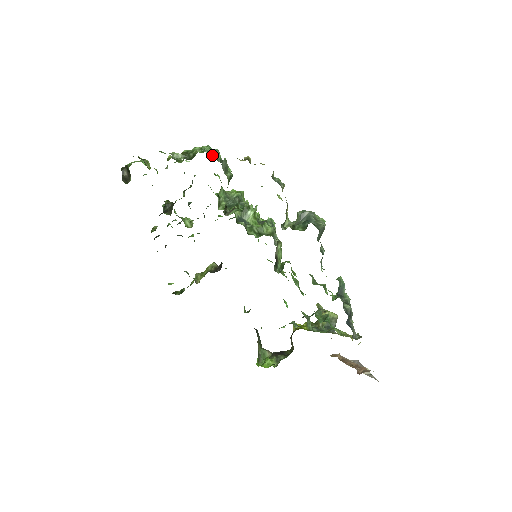
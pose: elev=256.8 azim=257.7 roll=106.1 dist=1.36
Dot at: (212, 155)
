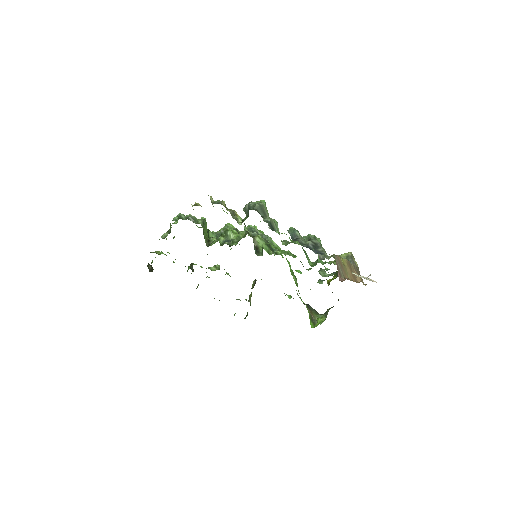
Dot at: occluded
